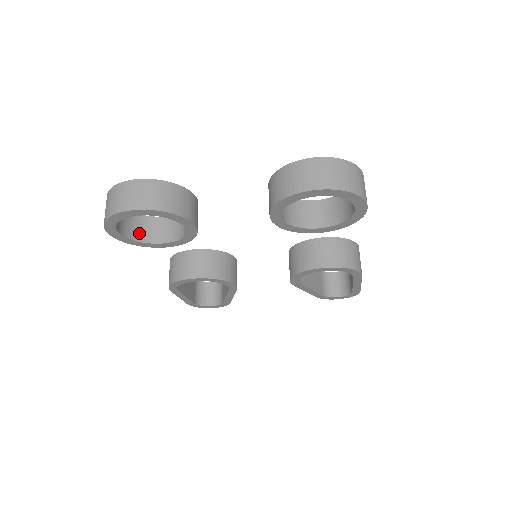
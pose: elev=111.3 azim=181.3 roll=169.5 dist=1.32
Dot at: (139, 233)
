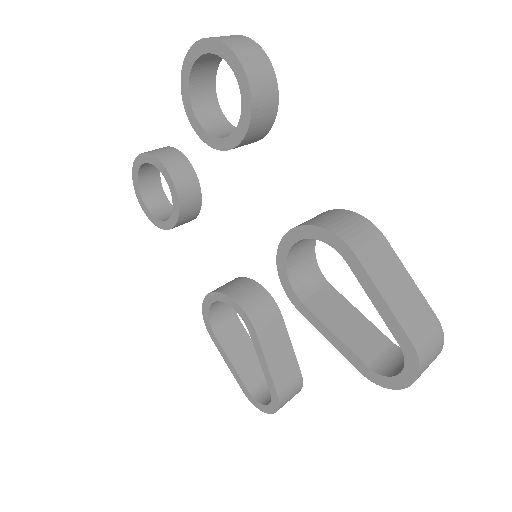
Dot at: (165, 217)
